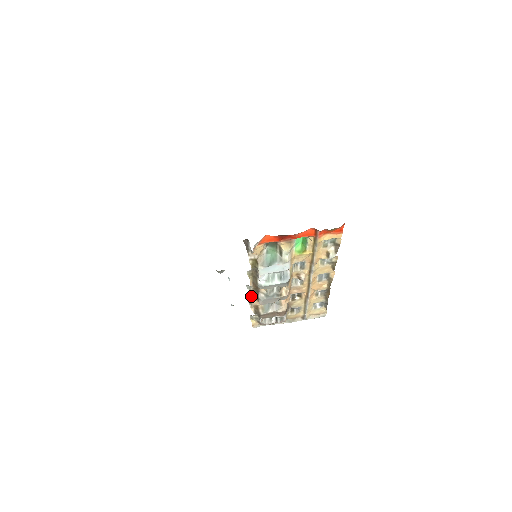
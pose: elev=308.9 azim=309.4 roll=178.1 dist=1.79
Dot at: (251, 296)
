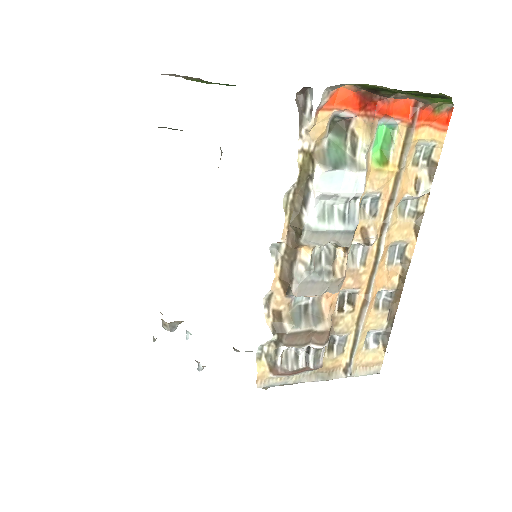
Dot at: (275, 276)
